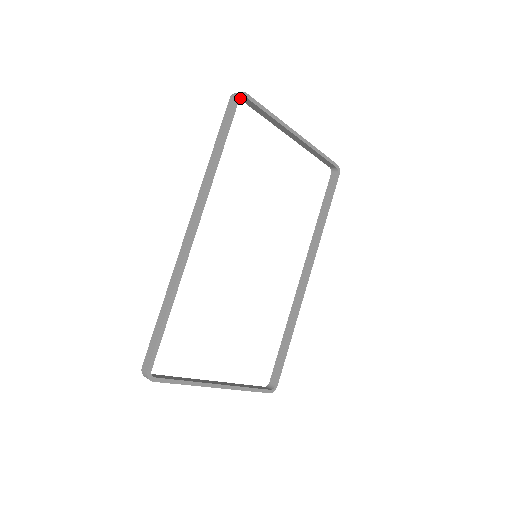
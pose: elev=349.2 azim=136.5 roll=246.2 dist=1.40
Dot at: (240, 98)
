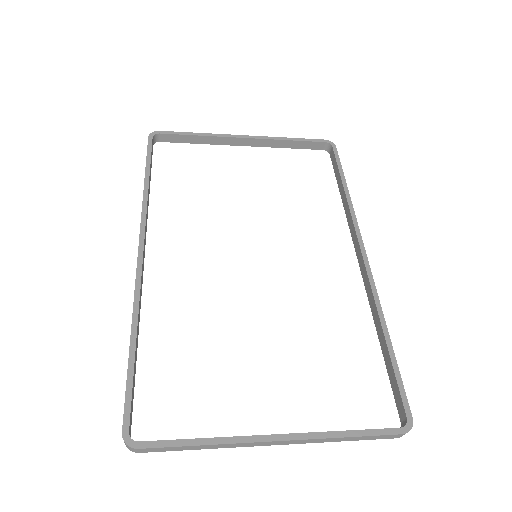
Dot at: (160, 141)
